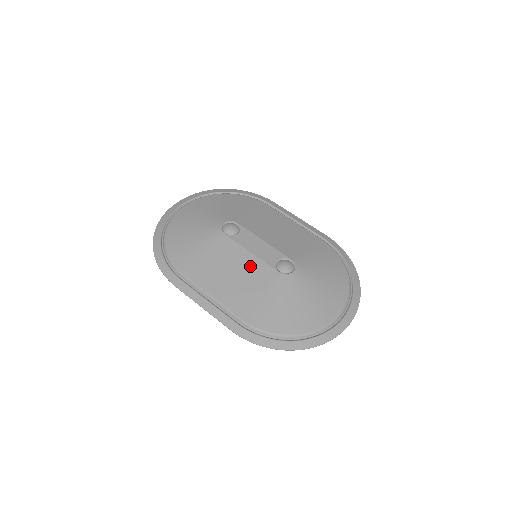
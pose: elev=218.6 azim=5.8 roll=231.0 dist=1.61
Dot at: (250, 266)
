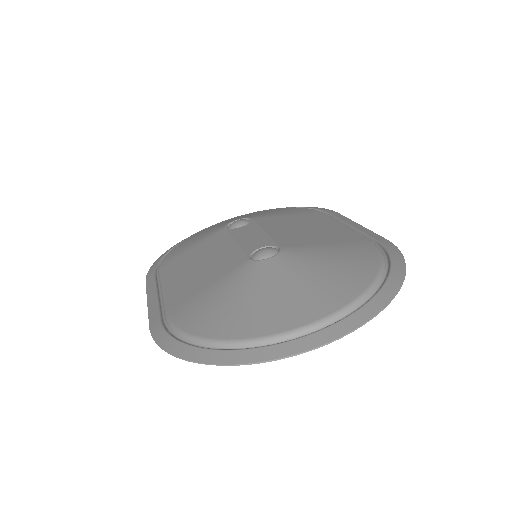
Dot at: (223, 255)
